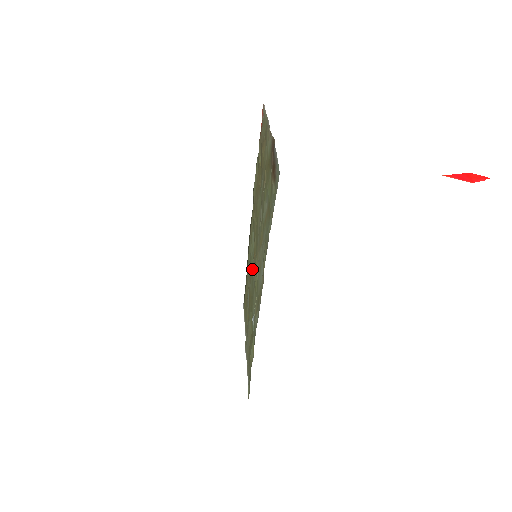
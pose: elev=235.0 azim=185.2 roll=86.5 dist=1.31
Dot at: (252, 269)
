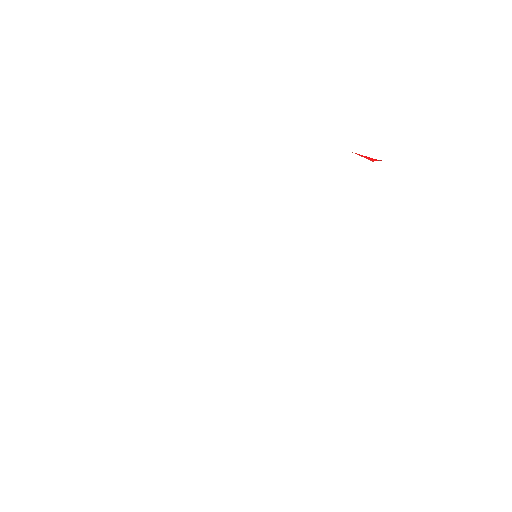
Dot at: occluded
